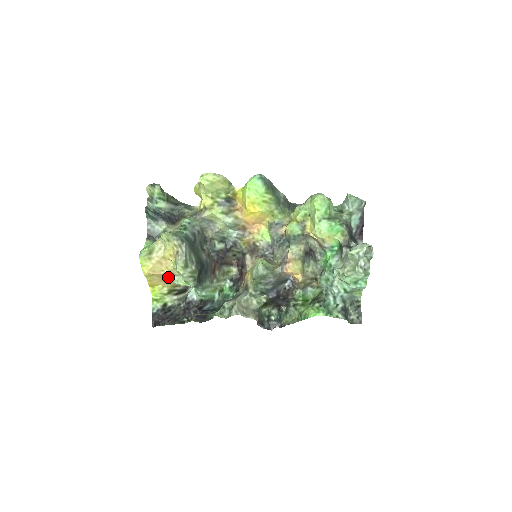
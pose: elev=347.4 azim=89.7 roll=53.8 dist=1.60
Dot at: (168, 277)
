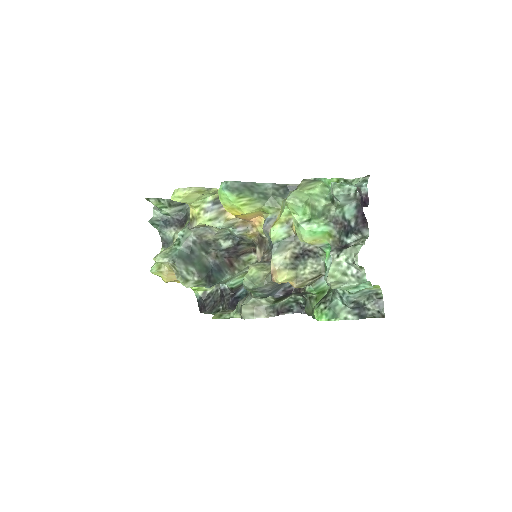
Dot at: occluded
